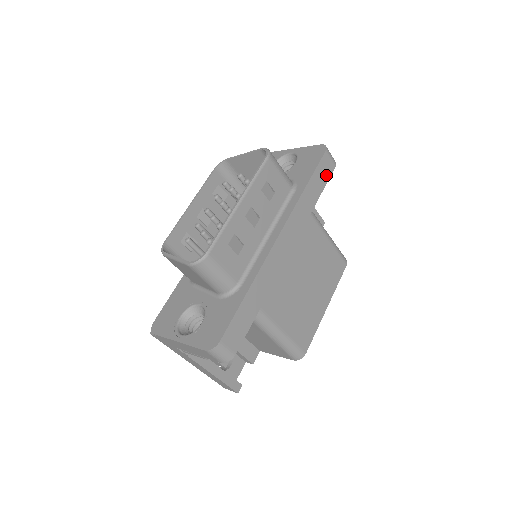
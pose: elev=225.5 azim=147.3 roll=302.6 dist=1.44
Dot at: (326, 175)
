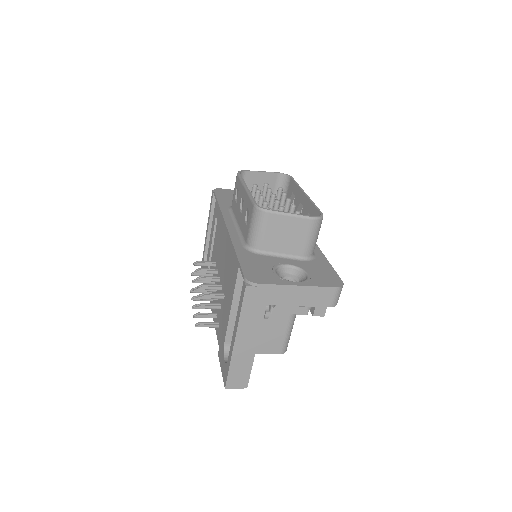
Dot at: occluded
